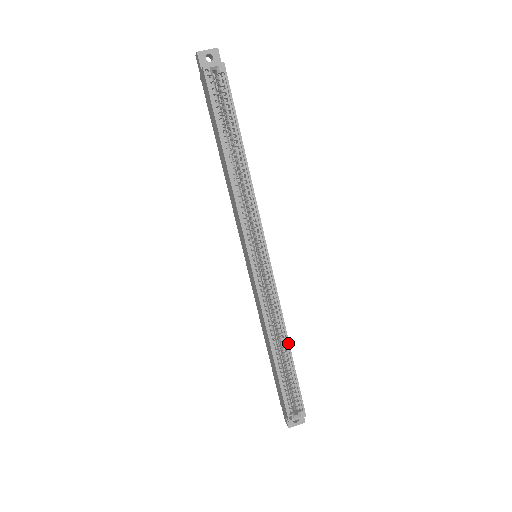
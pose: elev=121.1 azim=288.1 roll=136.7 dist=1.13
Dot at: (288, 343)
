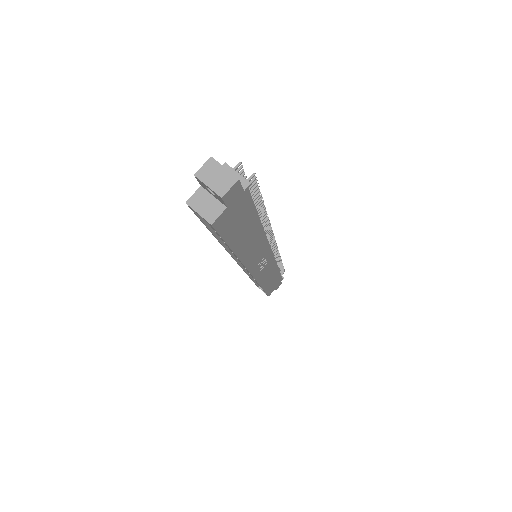
Dot at: occluded
